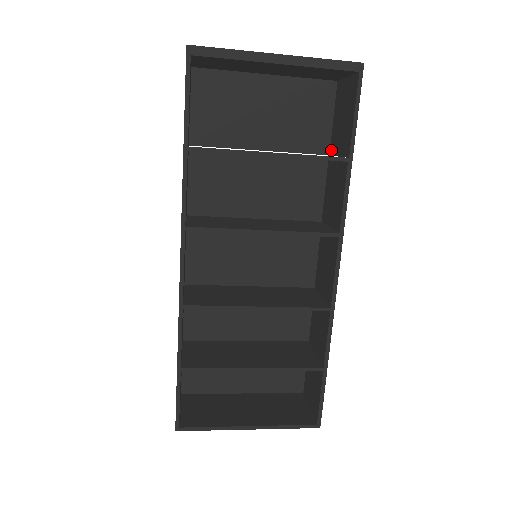
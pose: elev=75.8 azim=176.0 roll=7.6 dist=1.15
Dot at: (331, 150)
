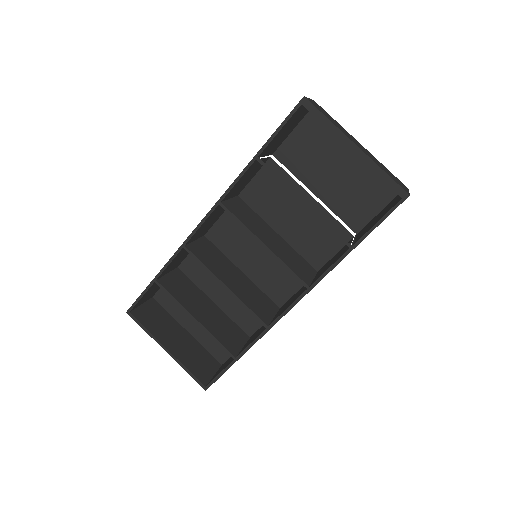
Dot at: (359, 232)
